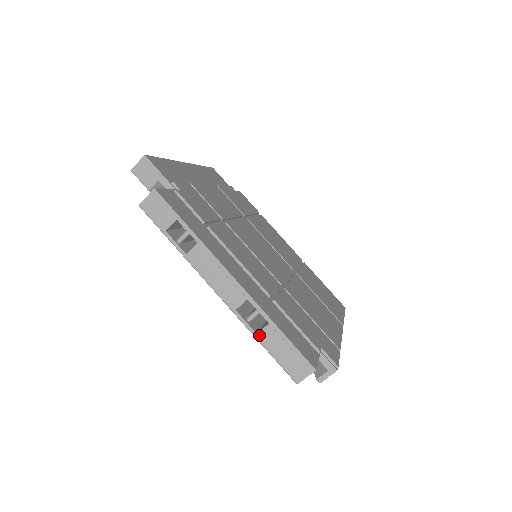
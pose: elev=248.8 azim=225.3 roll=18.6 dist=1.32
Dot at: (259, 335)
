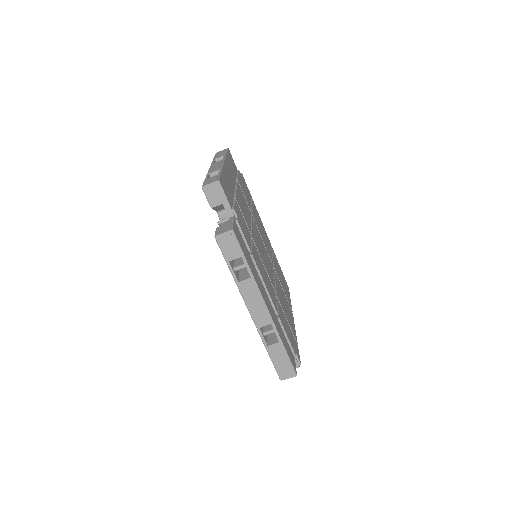
Dot at: (269, 347)
